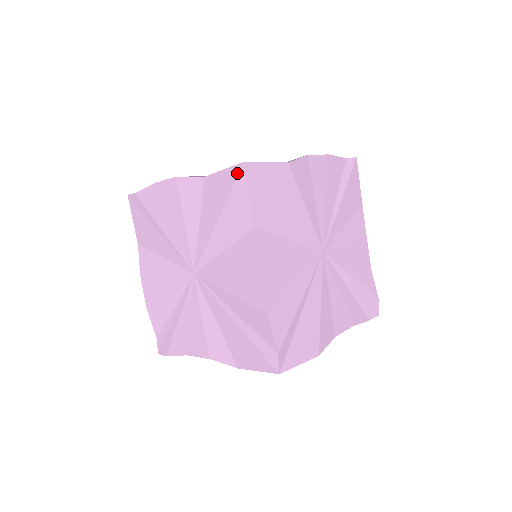
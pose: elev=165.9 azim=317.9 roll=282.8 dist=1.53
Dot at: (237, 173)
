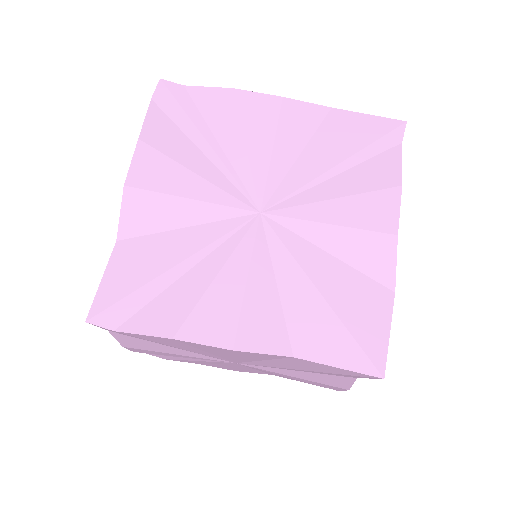
Dot at: occluded
